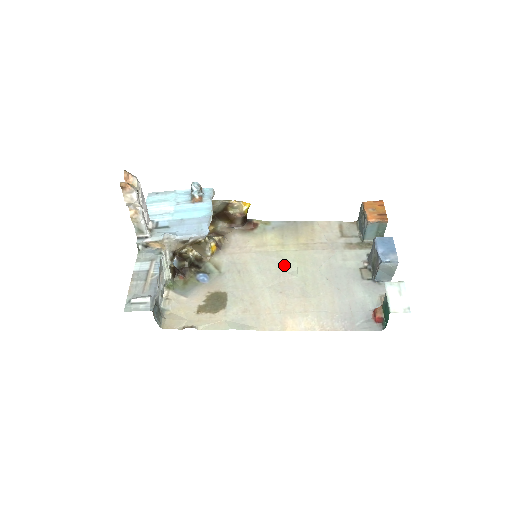
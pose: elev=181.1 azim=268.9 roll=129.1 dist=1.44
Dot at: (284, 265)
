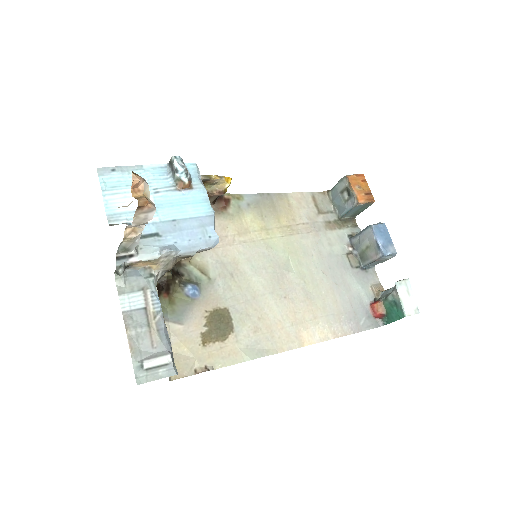
Dot at: (277, 259)
